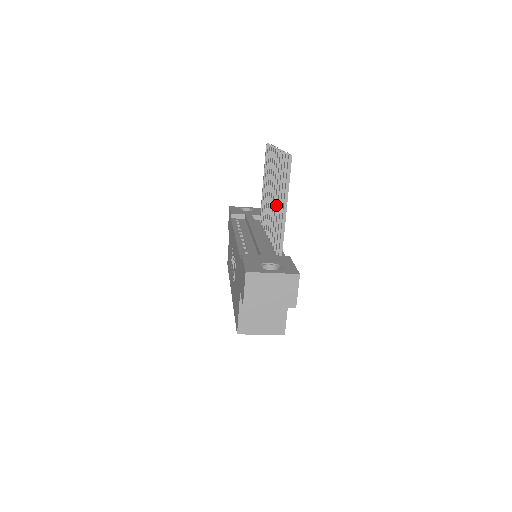
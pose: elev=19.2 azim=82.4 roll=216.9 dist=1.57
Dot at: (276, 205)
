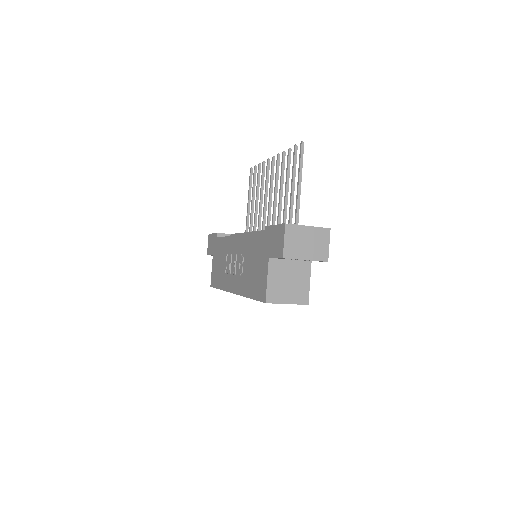
Dot at: (280, 199)
